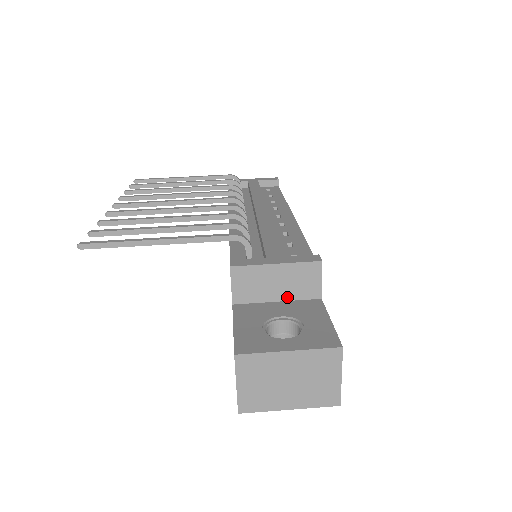
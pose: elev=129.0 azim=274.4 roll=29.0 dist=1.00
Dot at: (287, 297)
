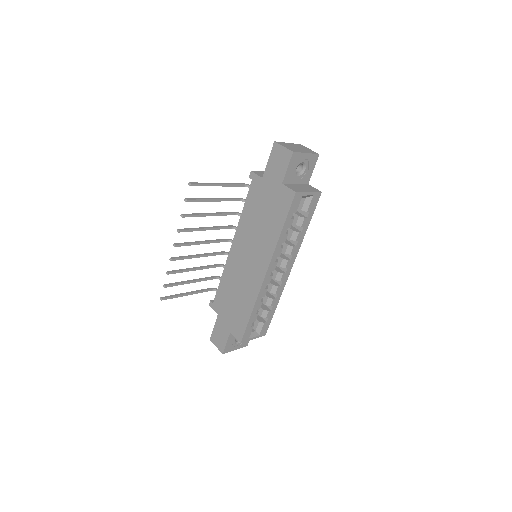
Dot at: occluded
